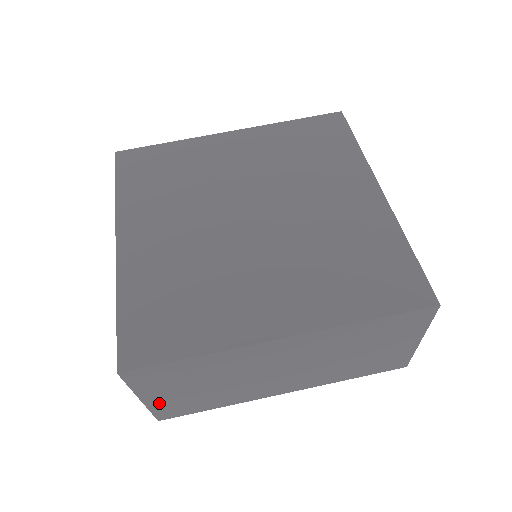
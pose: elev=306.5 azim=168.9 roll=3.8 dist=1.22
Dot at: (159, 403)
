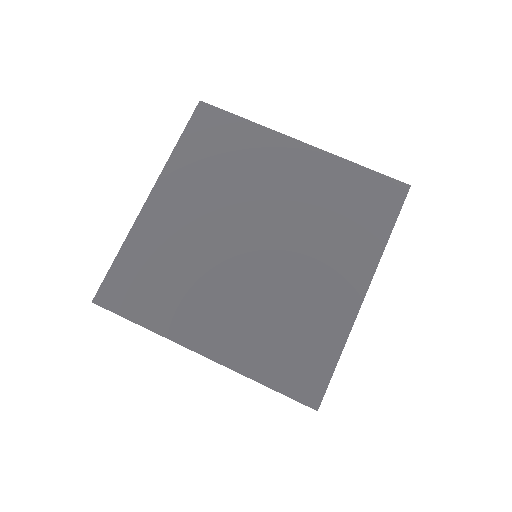
Dot at: occluded
